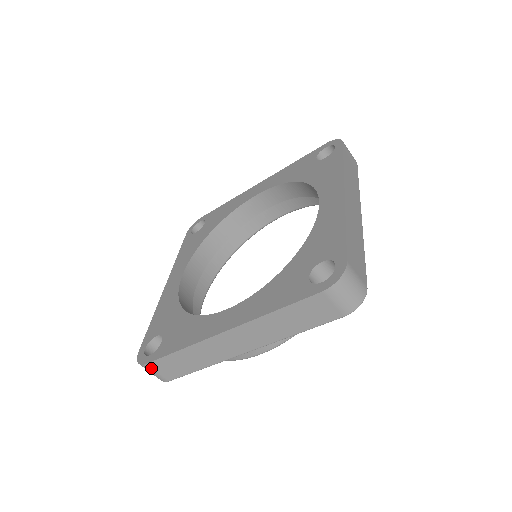
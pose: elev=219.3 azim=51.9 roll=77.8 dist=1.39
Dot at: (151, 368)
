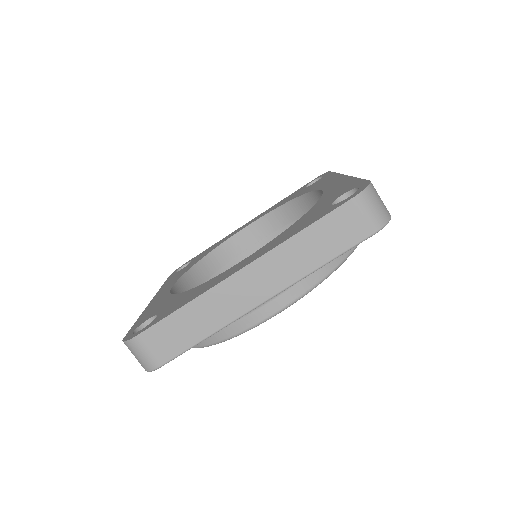
Dot at: occluded
